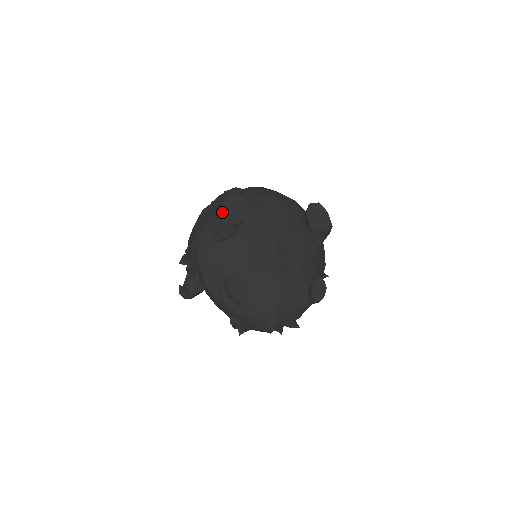
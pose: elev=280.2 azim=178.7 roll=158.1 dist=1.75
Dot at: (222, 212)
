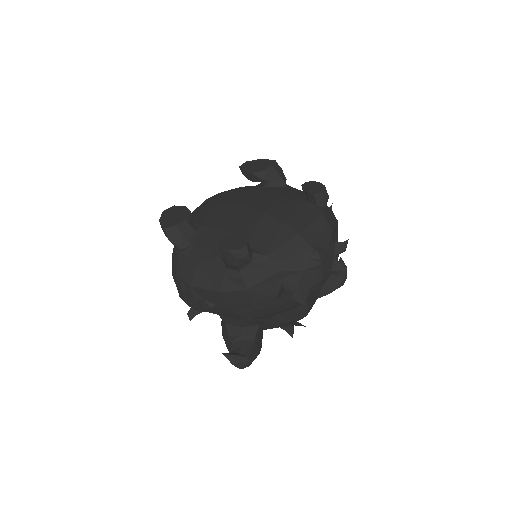
Dot at: (164, 224)
